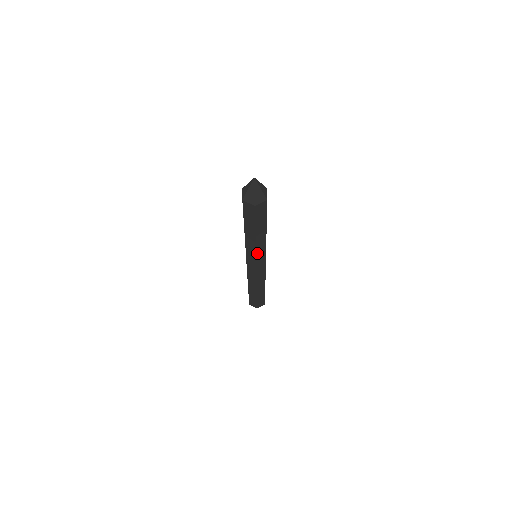
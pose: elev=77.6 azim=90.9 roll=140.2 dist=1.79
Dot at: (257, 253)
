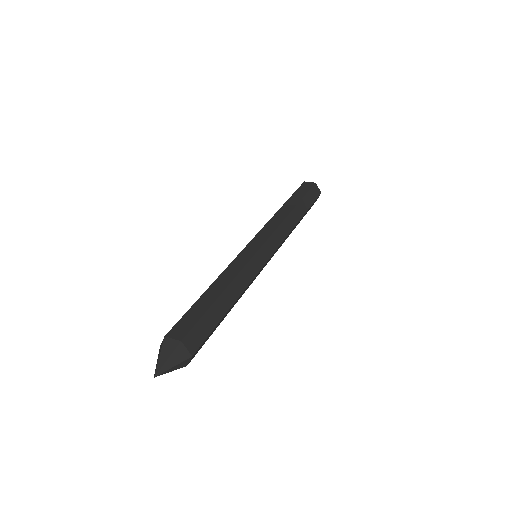
Dot at: (249, 285)
